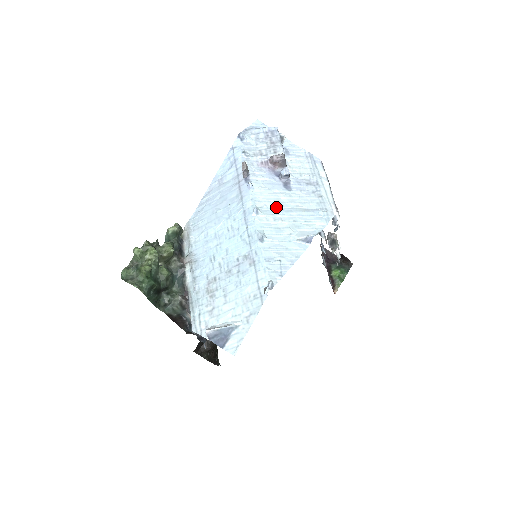
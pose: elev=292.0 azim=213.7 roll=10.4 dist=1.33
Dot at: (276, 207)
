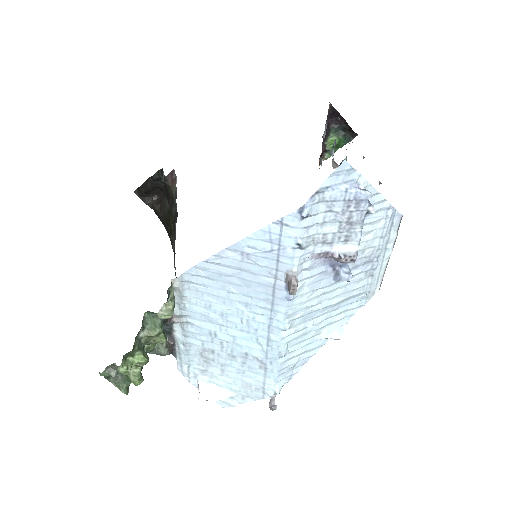
Dot at: (313, 311)
